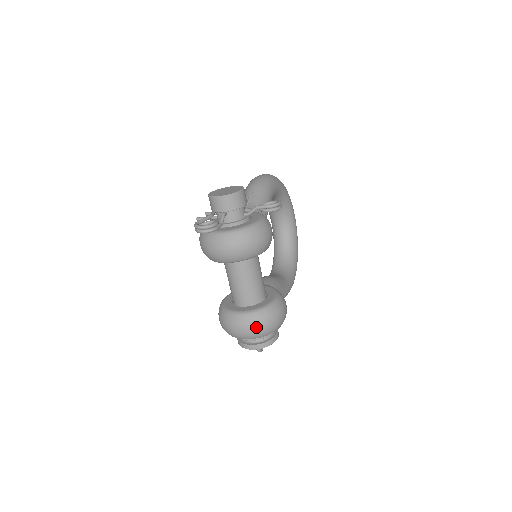
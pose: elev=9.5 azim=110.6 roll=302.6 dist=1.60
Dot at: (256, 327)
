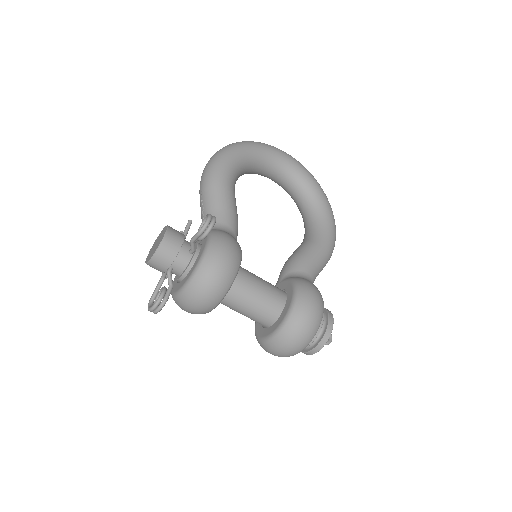
Dot at: (291, 345)
